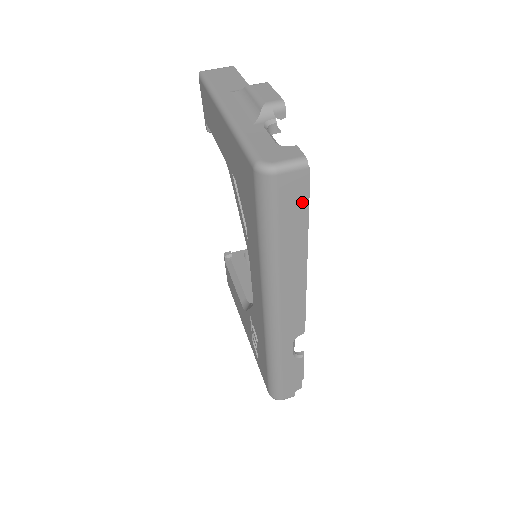
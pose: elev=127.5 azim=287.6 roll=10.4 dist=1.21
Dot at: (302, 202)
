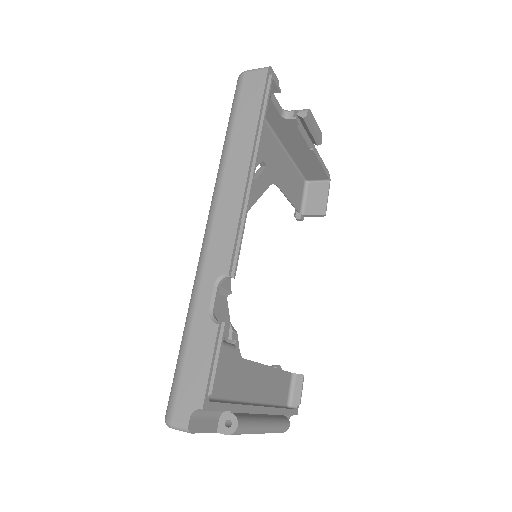
Dot at: (259, 97)
